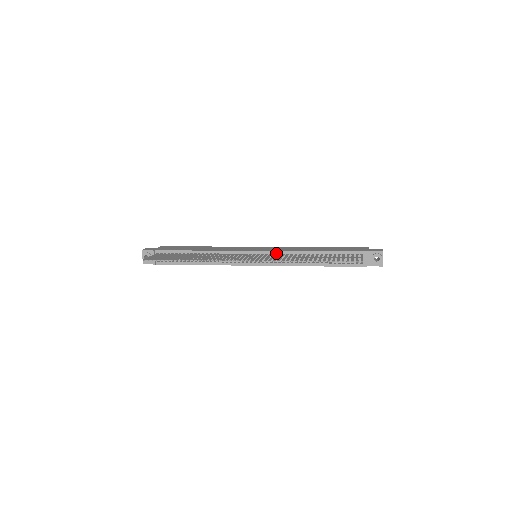
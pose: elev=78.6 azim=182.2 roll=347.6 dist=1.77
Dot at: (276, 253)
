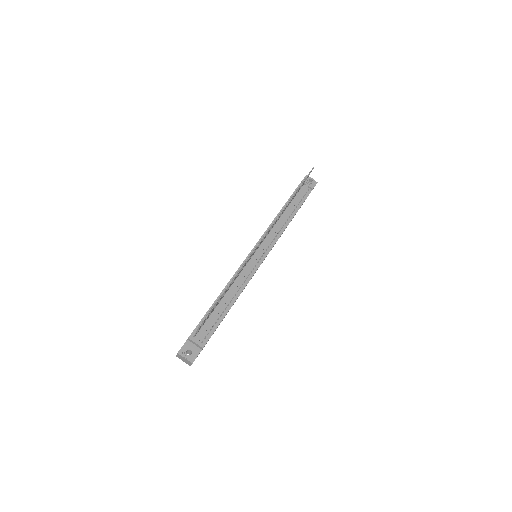
Dot at: occluded
